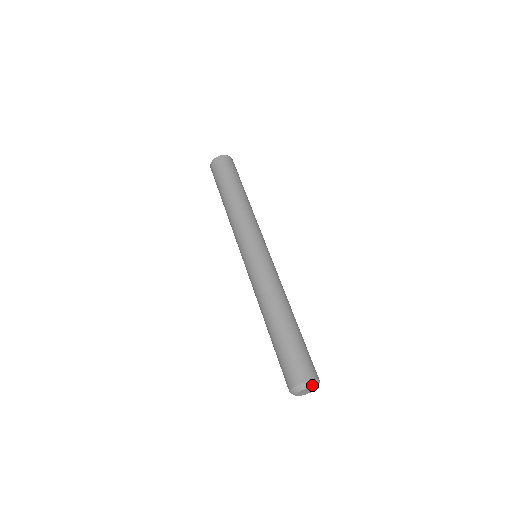
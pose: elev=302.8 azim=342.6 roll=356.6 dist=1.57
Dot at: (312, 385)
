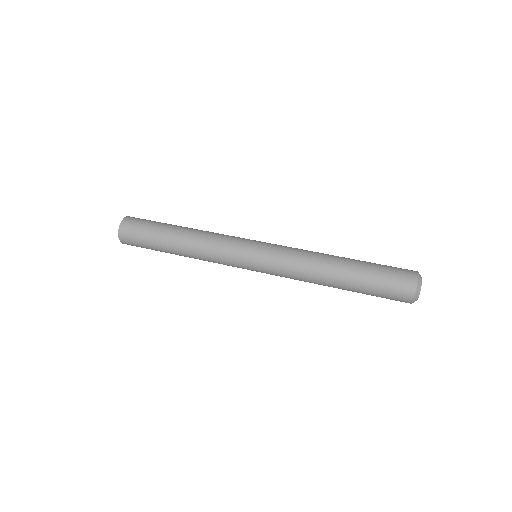
Dot at: occluded
